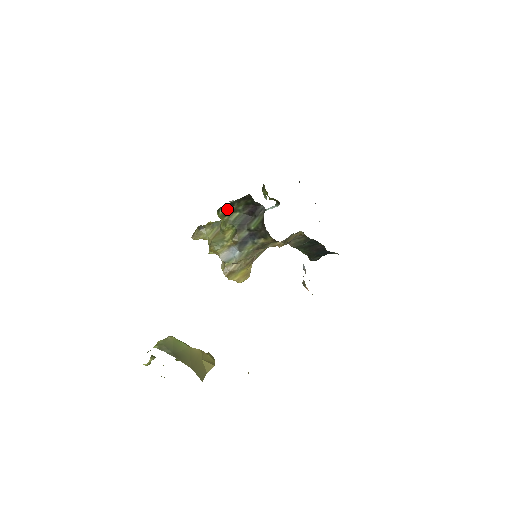
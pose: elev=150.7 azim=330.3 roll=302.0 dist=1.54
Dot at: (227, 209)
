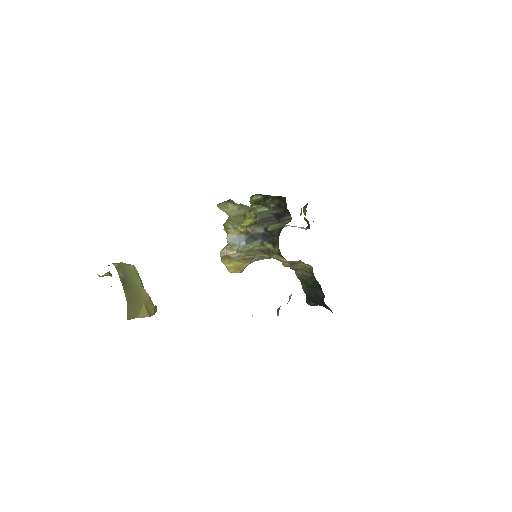
Dot at: (261, 199)
